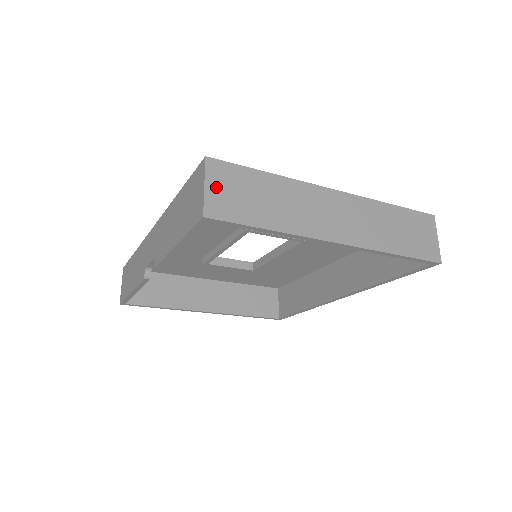
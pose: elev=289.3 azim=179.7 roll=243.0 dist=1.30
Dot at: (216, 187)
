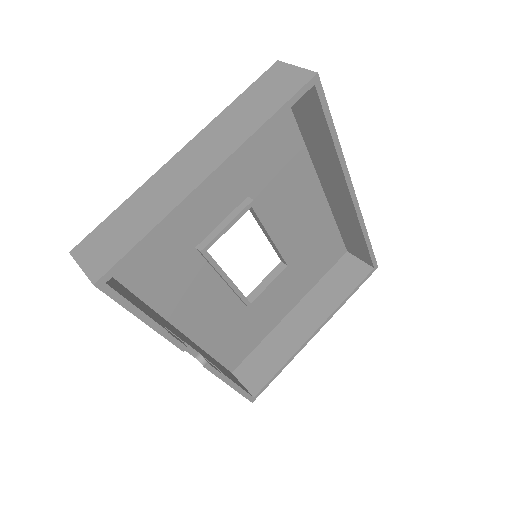
Dot at: (89, 259)
